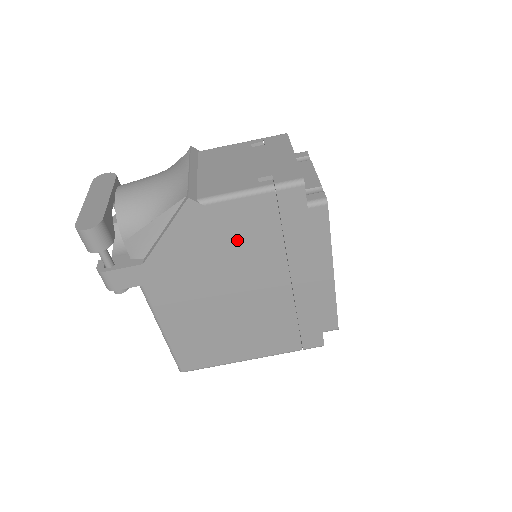
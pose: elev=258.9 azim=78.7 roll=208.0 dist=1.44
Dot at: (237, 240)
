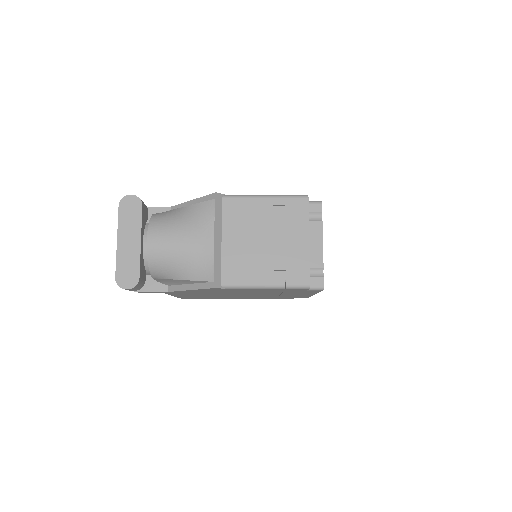
Dot at: (246, 291)
